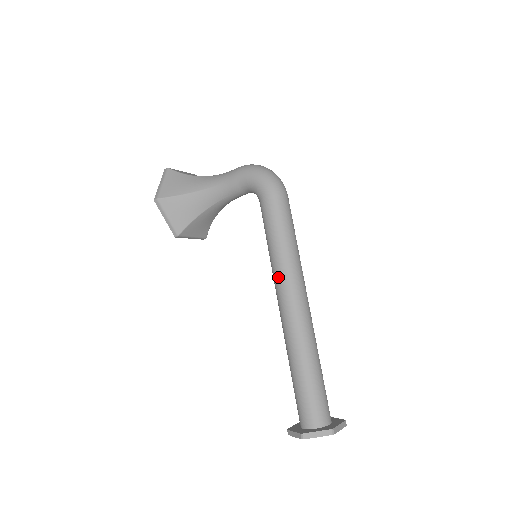
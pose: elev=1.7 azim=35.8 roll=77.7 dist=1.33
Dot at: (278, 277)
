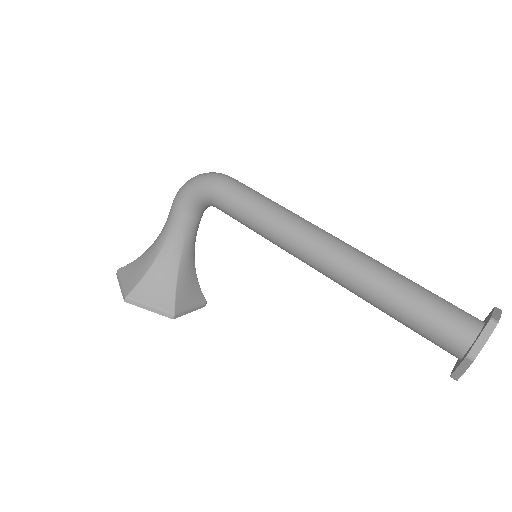
Dot at: (289, 243)
